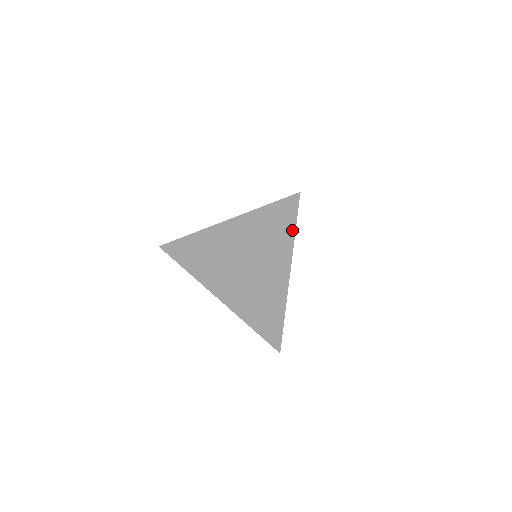
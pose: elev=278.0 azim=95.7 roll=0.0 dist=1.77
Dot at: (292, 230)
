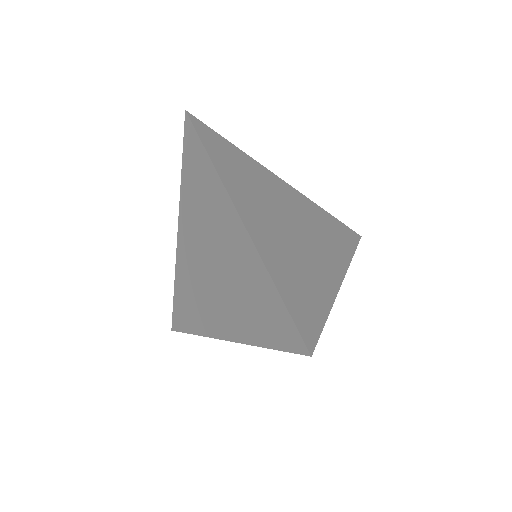
Dot at: (267, 342)
